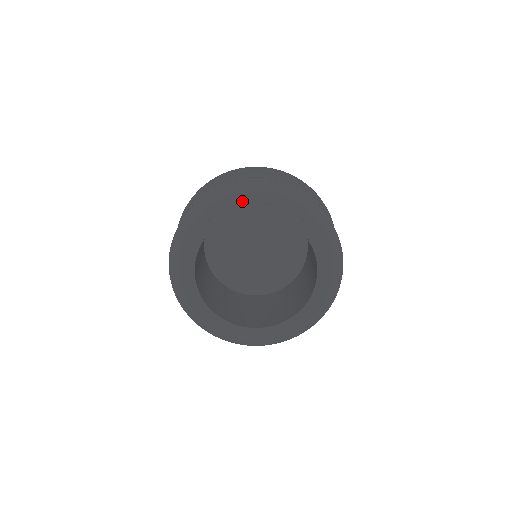
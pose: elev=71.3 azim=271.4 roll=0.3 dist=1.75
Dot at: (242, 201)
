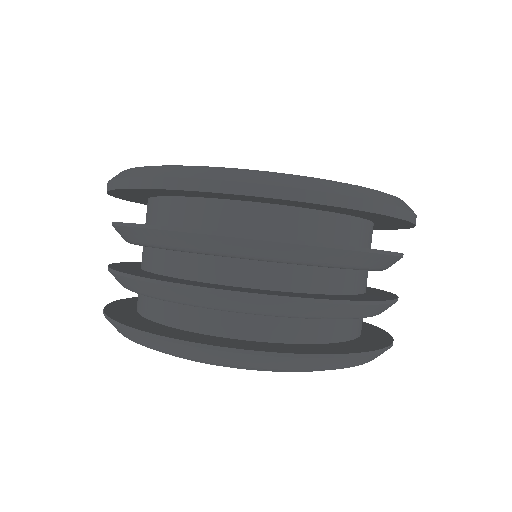
Dot at: occluded
